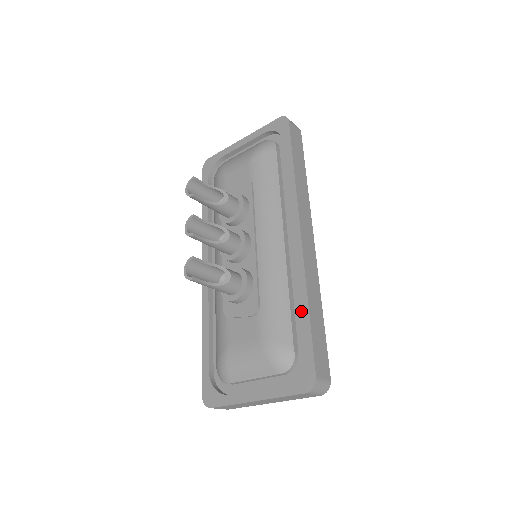
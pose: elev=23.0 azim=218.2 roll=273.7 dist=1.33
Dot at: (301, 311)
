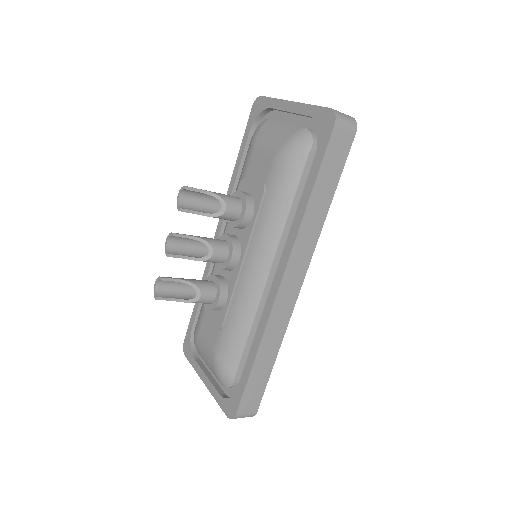
Dot at: (250, 356)
